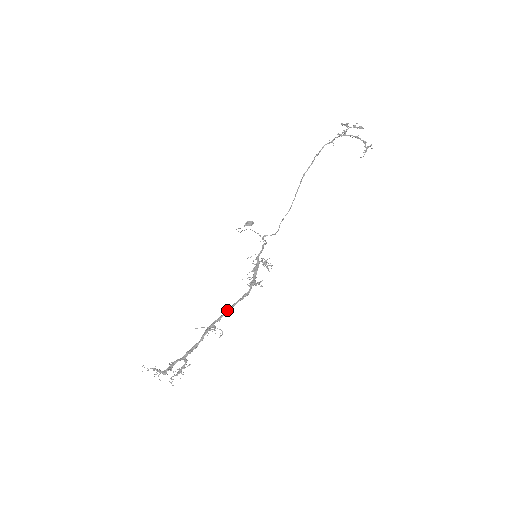
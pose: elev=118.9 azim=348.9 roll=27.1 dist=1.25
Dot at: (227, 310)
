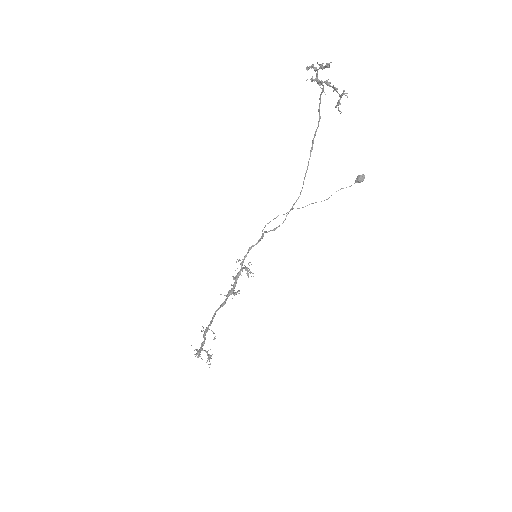
Dot at: (212, 317)
